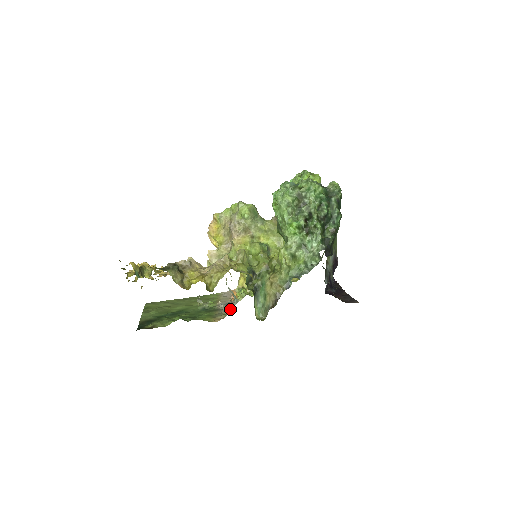
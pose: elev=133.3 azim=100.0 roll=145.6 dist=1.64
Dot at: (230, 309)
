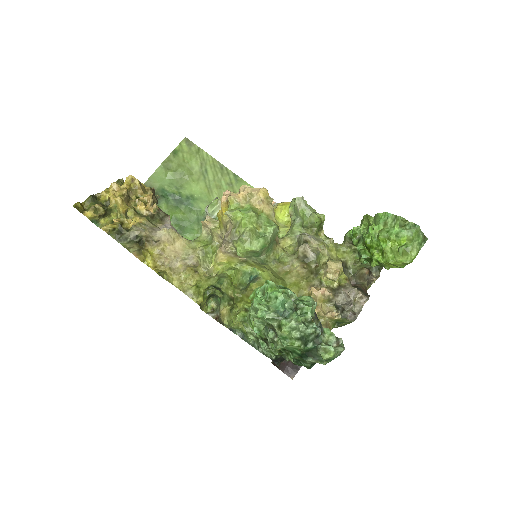
Dot at: occluded
